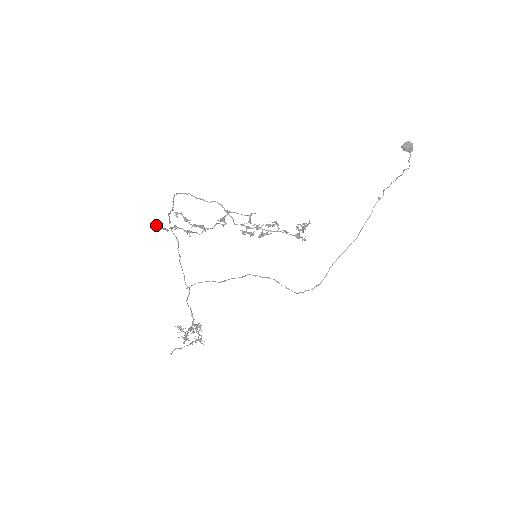
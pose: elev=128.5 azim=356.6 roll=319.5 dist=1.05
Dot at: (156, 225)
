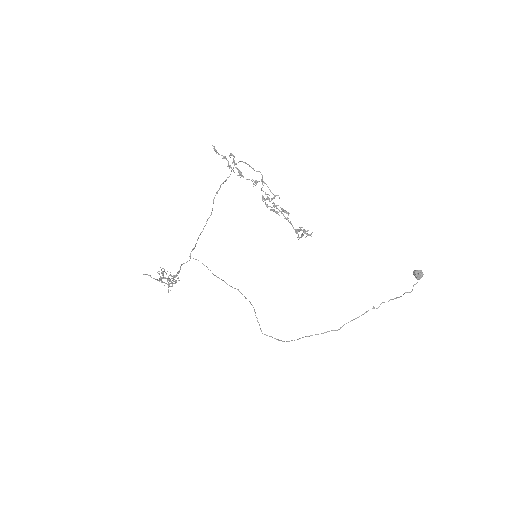
Dot at: (214, 146)
